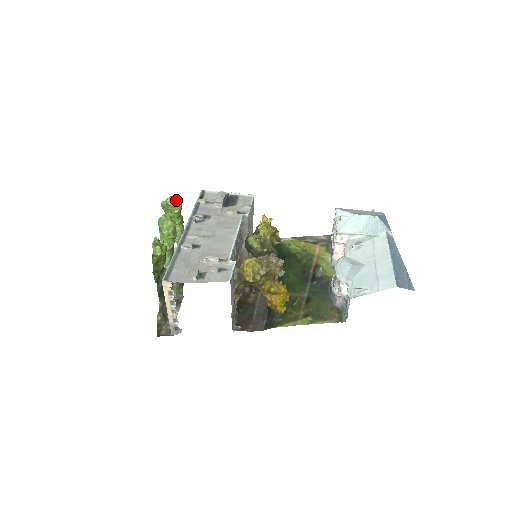
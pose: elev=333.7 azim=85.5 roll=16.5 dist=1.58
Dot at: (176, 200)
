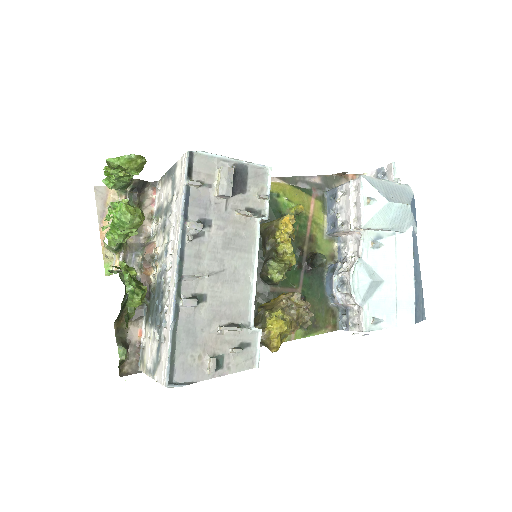
Dot at: (139, 162)
